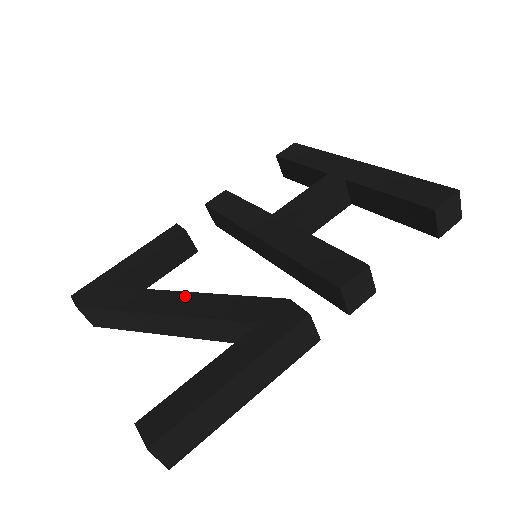
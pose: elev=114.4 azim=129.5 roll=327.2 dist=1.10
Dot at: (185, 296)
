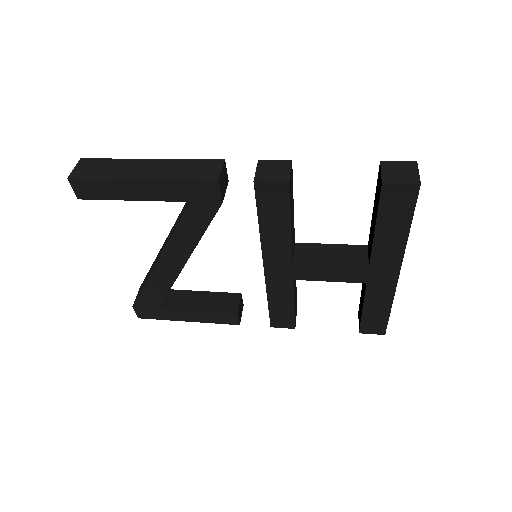
Dot at: occluded
